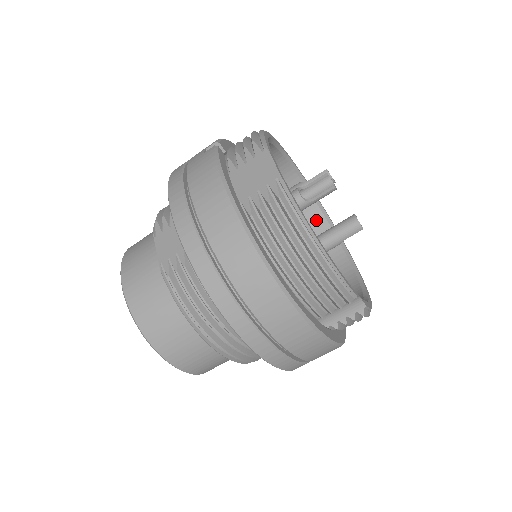
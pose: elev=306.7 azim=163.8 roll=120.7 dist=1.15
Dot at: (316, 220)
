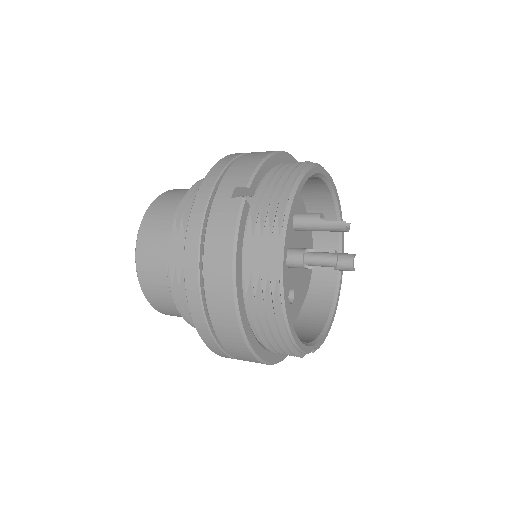
Dot at: (328, 219)
